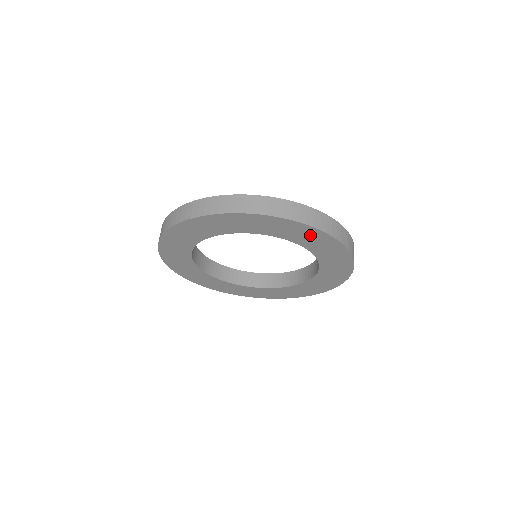
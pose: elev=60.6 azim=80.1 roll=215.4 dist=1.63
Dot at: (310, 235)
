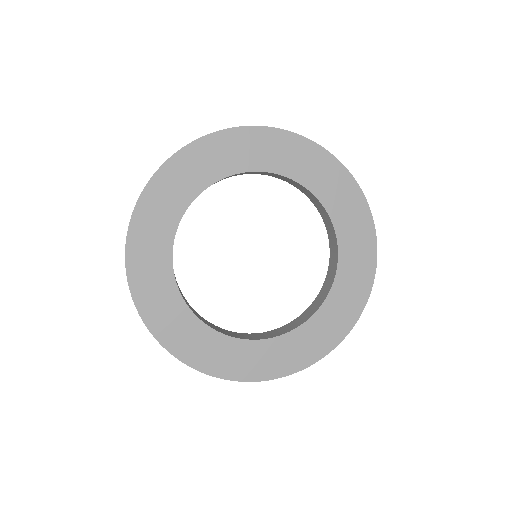
Dot at: (238, 145)
